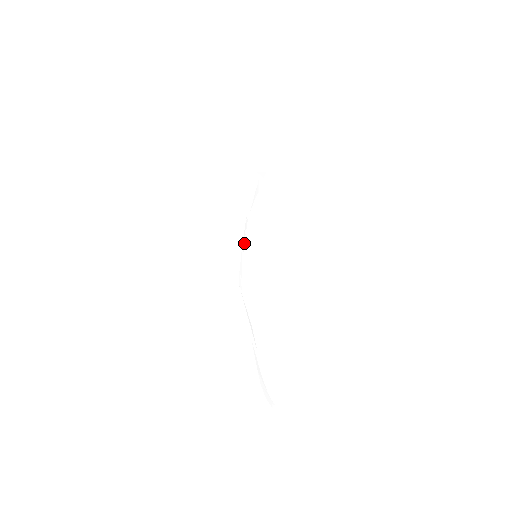
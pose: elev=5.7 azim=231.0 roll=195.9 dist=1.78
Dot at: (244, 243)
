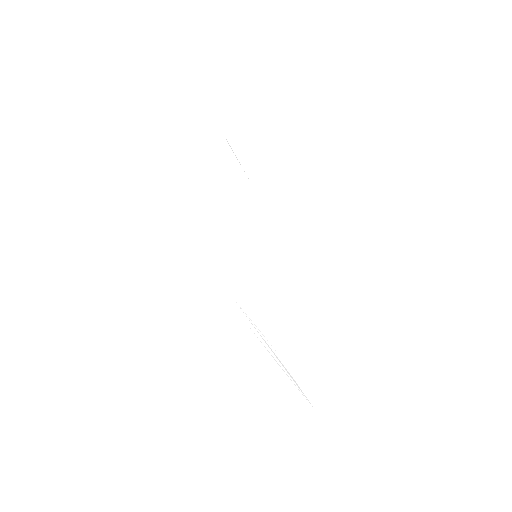
Dot at: (225, 238)
